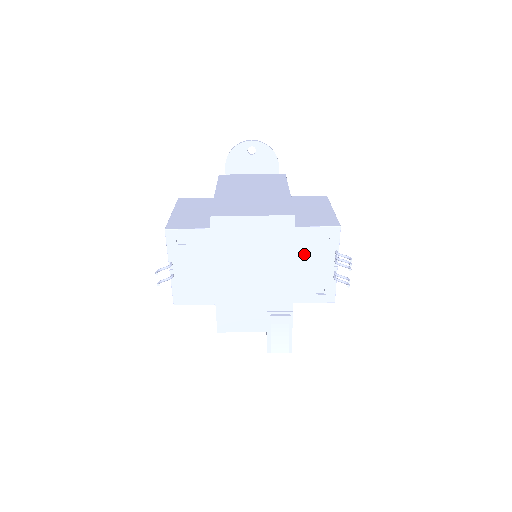
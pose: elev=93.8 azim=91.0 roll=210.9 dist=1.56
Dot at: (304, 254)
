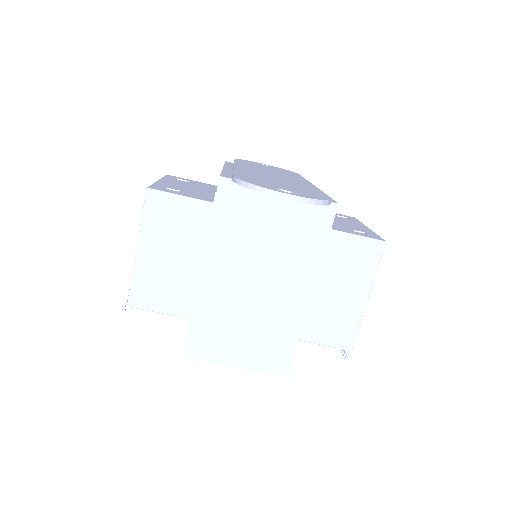
Dot at: occluded
